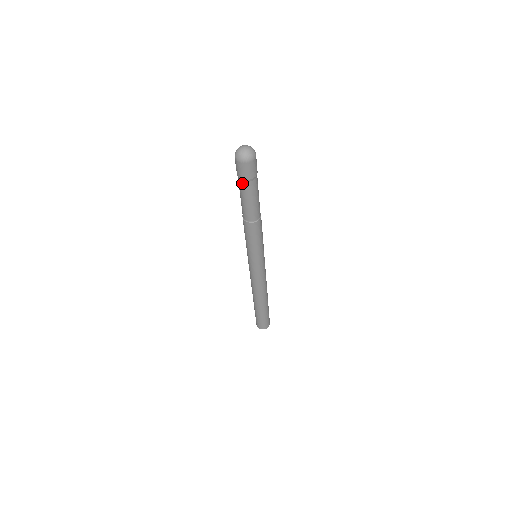
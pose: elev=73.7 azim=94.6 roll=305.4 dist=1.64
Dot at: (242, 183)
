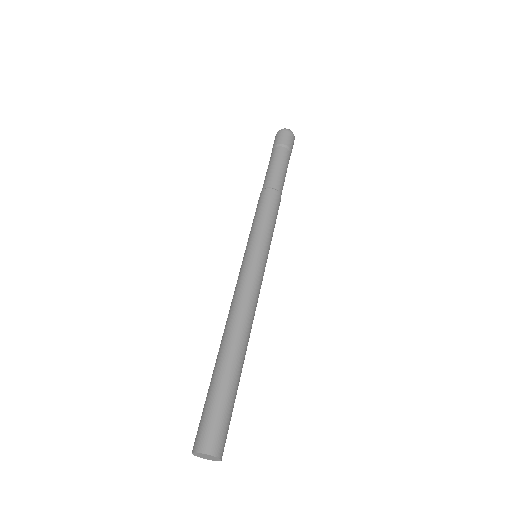
Dot at: (275, 149)
